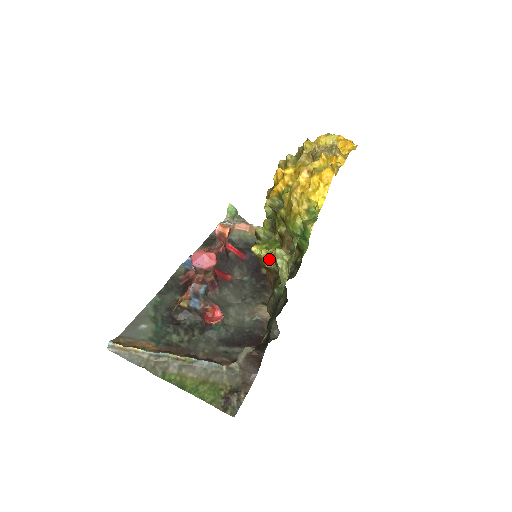
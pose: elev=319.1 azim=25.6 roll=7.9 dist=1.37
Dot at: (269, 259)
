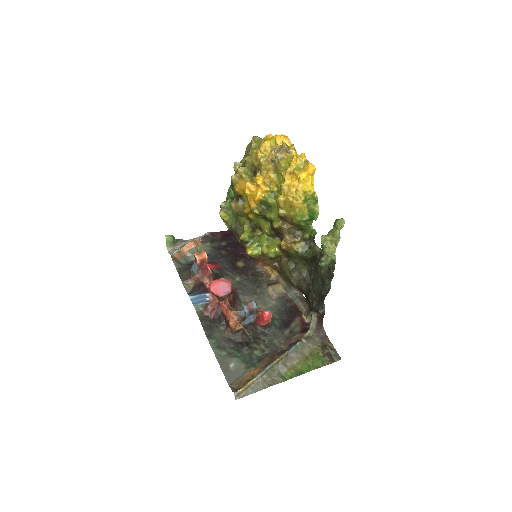
Dot at: (272, 251)
